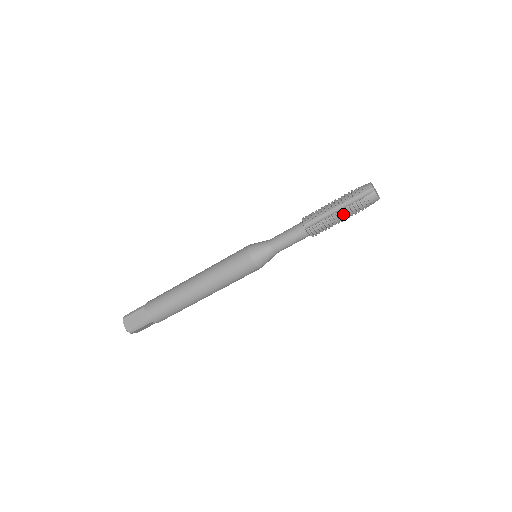
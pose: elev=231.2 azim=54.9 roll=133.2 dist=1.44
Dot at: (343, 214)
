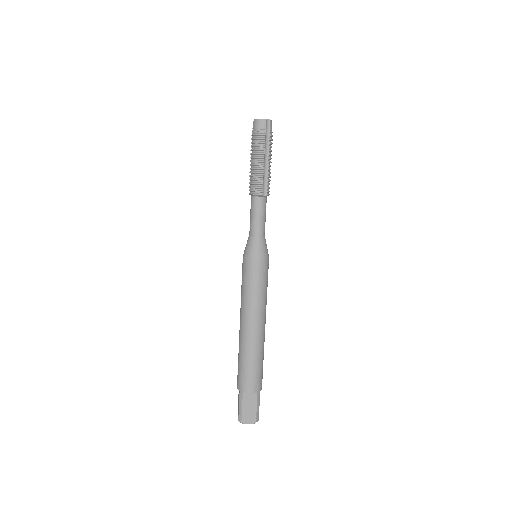
Dot at: (255, 156)
